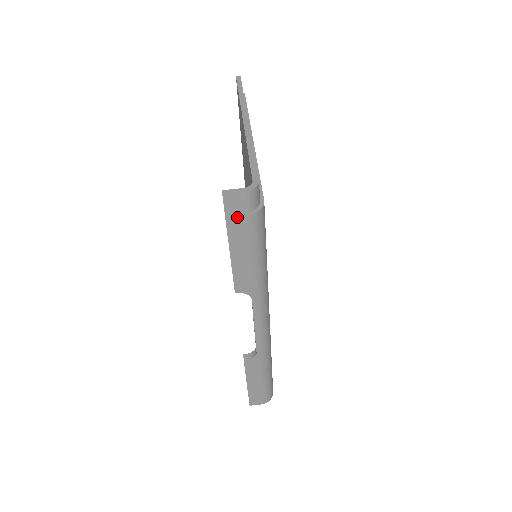
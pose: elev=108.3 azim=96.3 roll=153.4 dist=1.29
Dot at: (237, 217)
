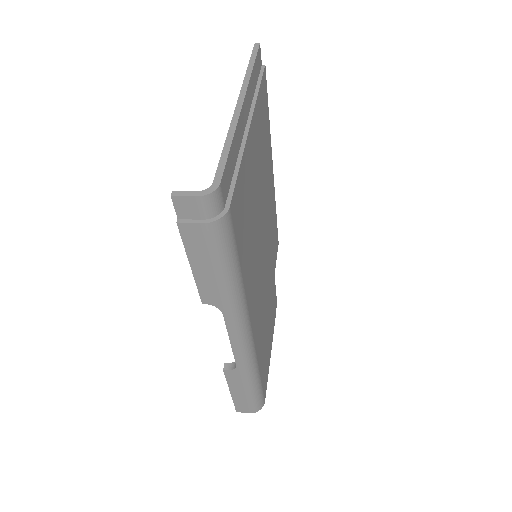
Dot at: (191, 224)
